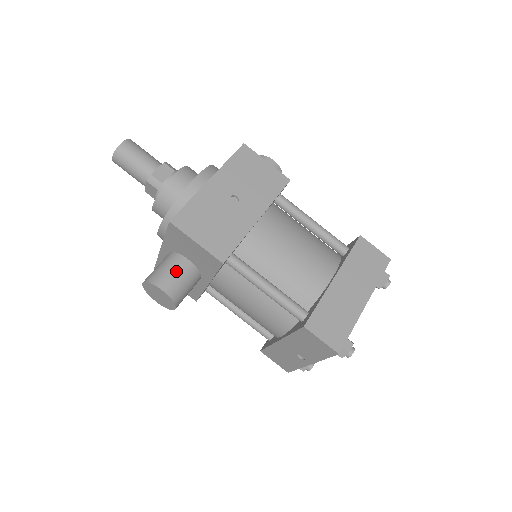
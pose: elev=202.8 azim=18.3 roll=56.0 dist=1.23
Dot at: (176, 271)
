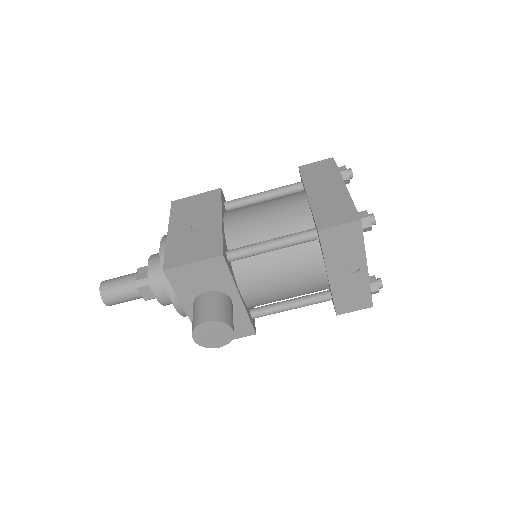
Dot at: (205, 304)
